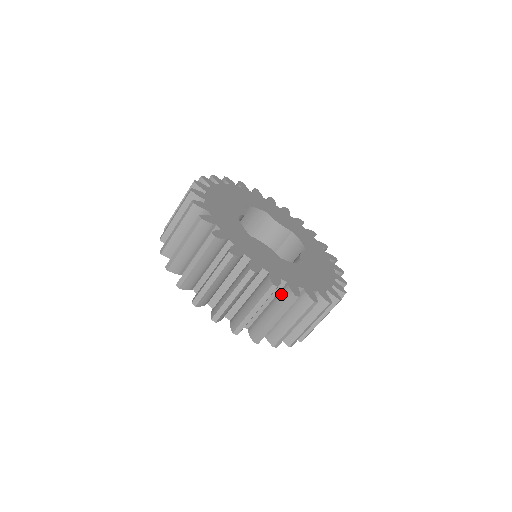
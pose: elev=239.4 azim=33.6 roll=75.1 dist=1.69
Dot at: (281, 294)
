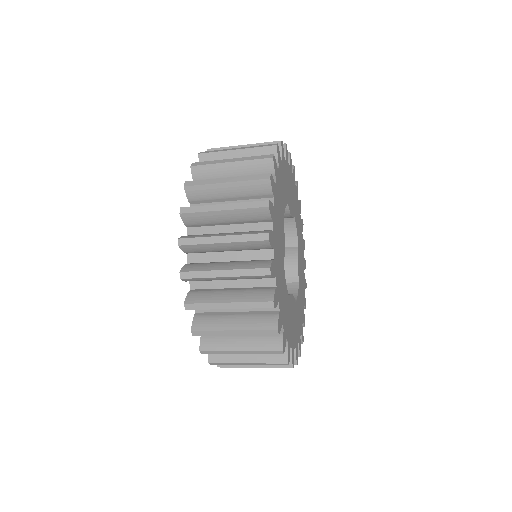
Dot at: occluded
